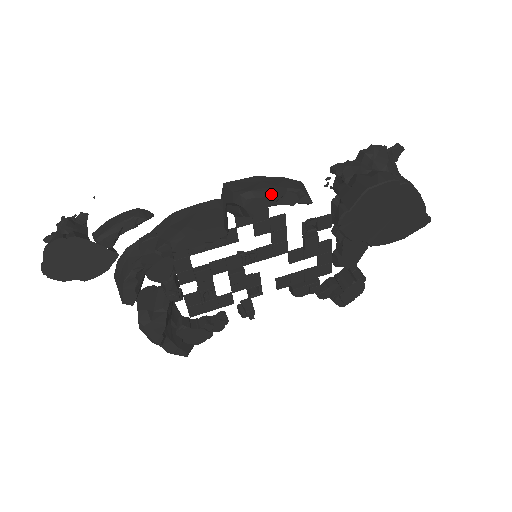
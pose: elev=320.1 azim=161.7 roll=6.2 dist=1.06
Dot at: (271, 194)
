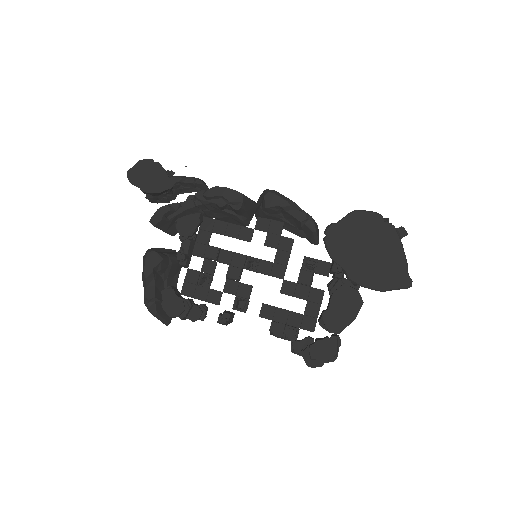
Dot at: (287, 200)
